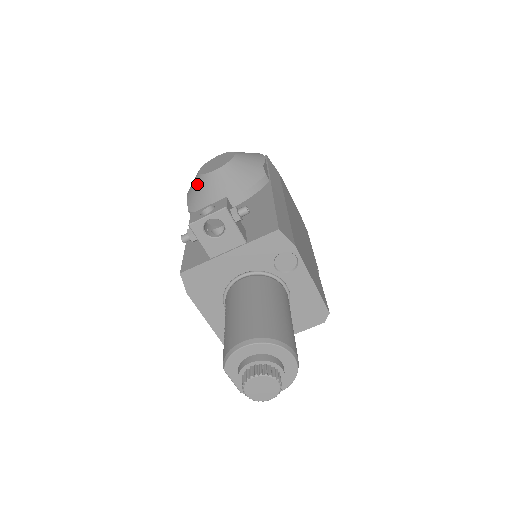
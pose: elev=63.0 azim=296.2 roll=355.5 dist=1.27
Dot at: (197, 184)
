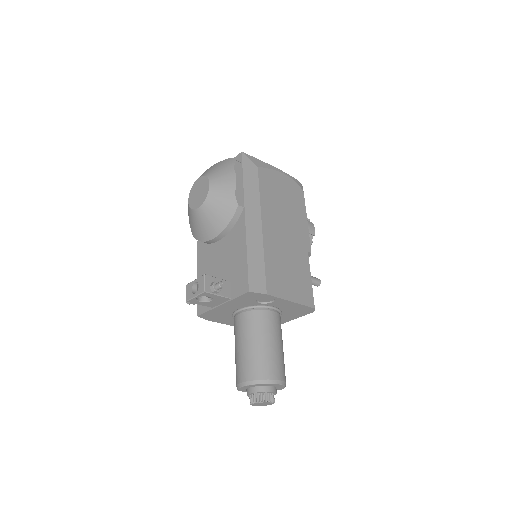
Dot at: (190, 216)
